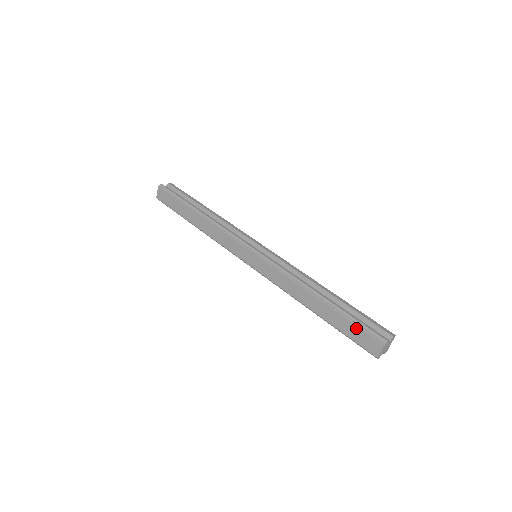
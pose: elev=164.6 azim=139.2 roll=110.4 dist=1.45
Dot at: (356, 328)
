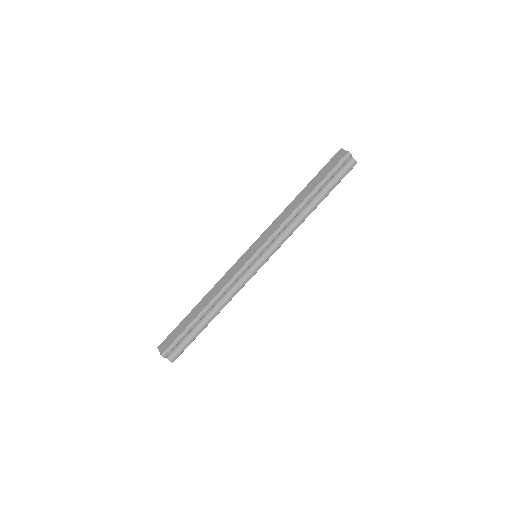
Dot at: (325, 167)
